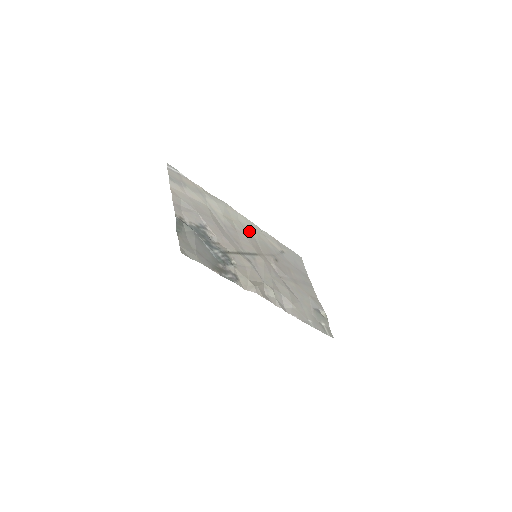
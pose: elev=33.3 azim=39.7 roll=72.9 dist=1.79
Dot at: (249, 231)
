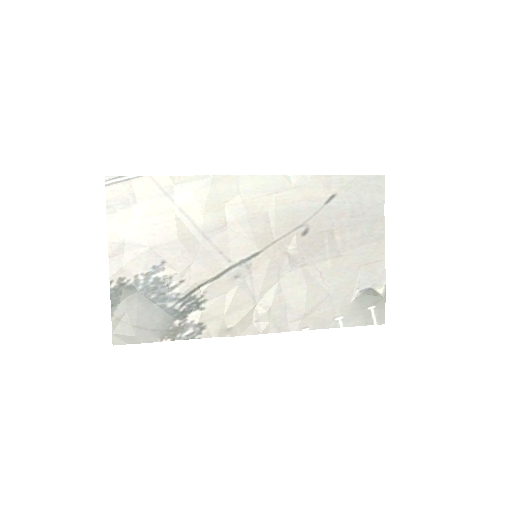
Dot at: (258, 204)
